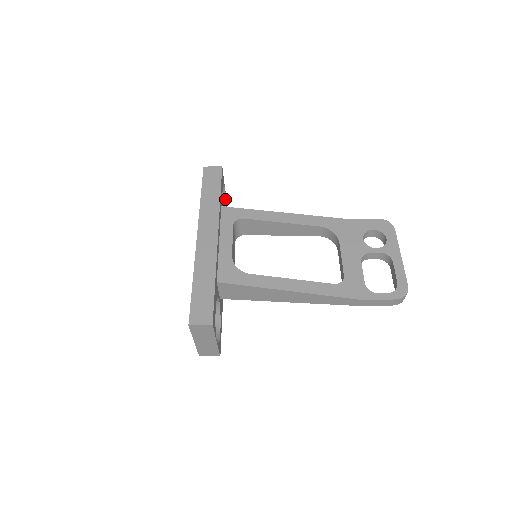
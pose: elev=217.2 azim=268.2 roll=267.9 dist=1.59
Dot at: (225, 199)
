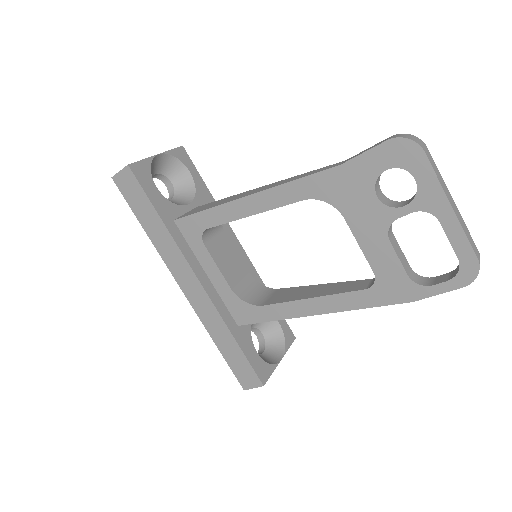
Dot at: (171, 156)
